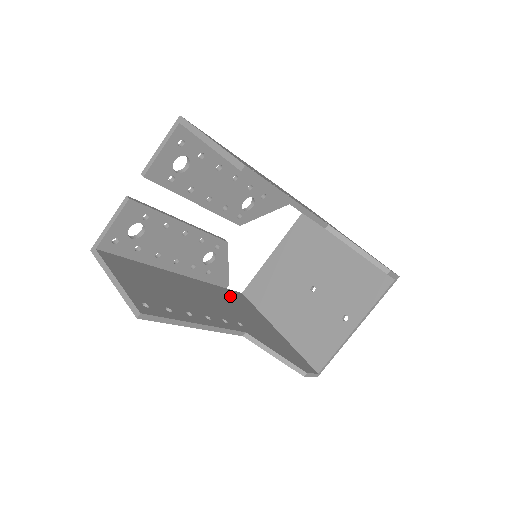
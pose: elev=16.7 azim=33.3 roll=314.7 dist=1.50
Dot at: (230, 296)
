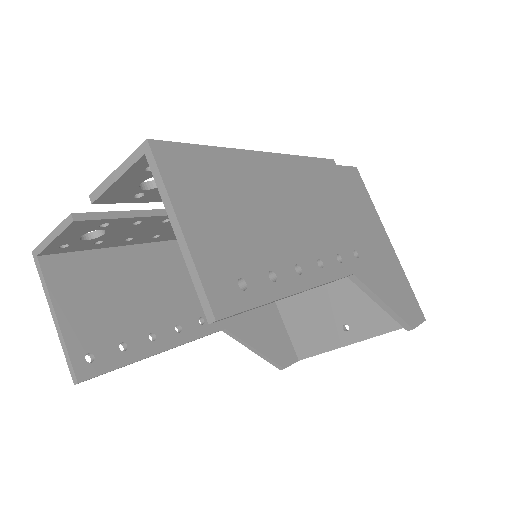
Dot at: occluded
